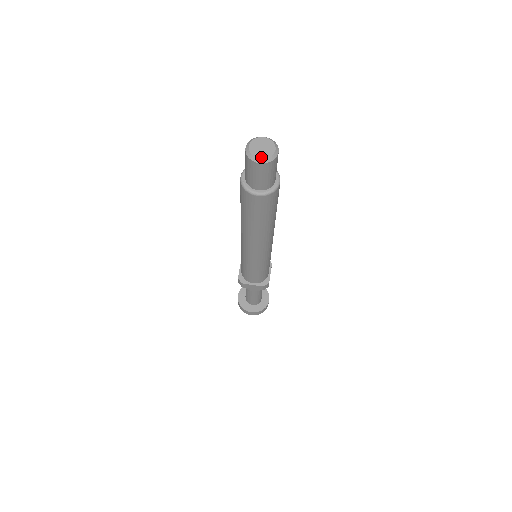
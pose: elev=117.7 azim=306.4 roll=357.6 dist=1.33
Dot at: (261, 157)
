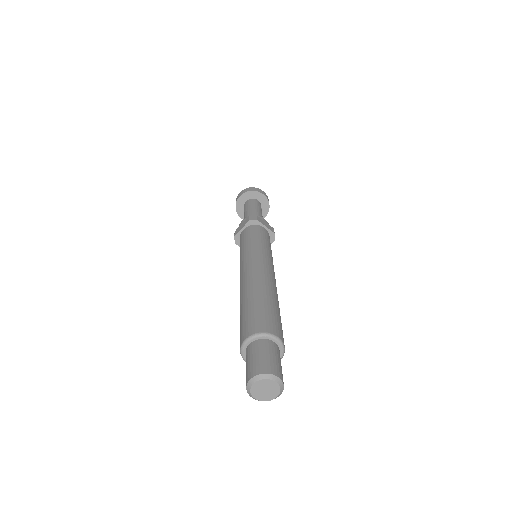
Dot at: (257, 399)
